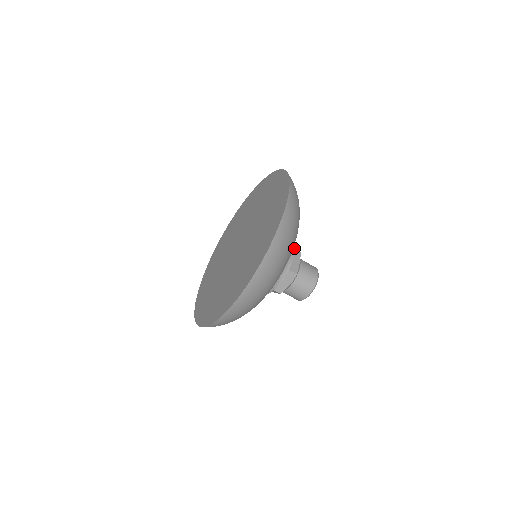
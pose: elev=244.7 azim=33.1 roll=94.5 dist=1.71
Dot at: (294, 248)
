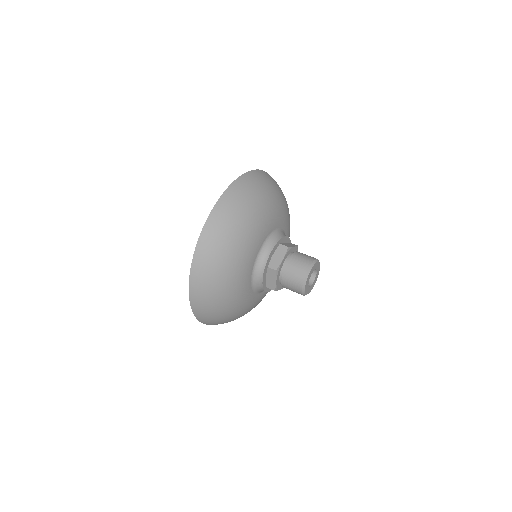
Dot at: (288, 237)
